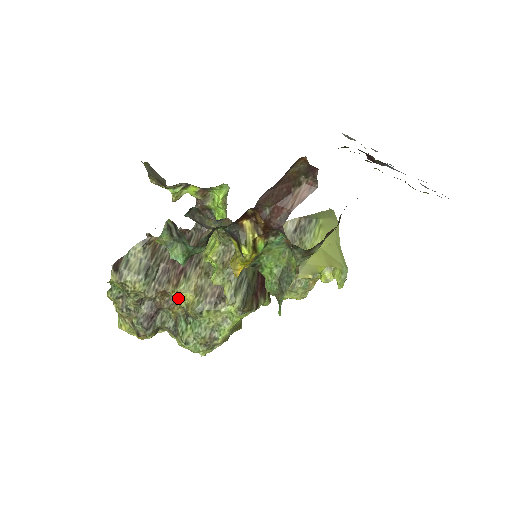
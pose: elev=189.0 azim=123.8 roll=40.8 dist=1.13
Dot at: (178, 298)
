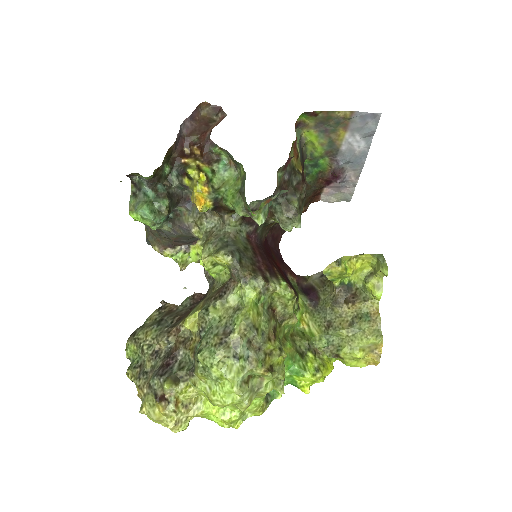
Dot at: (189, 324)
